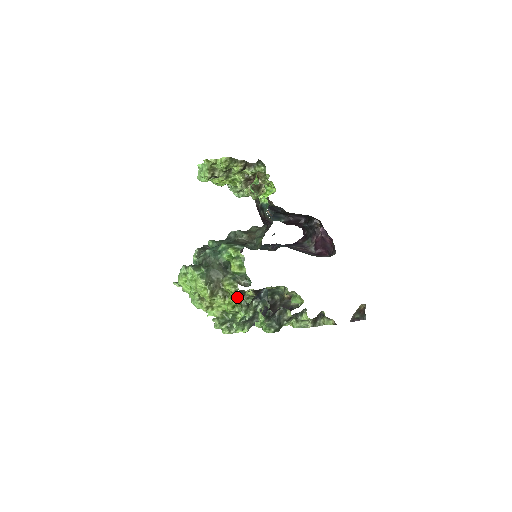
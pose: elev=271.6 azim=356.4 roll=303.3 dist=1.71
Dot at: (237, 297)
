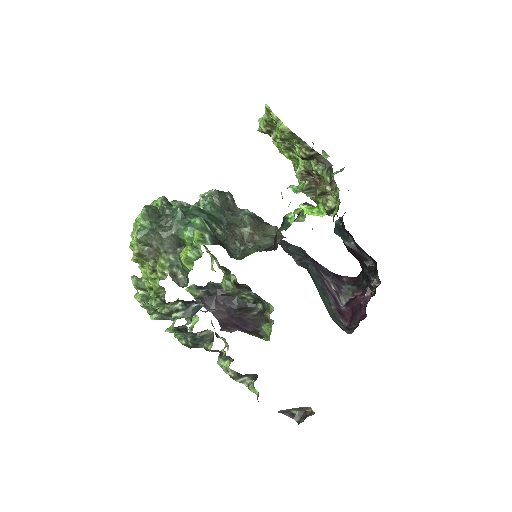
Dot at: (157, 285)
